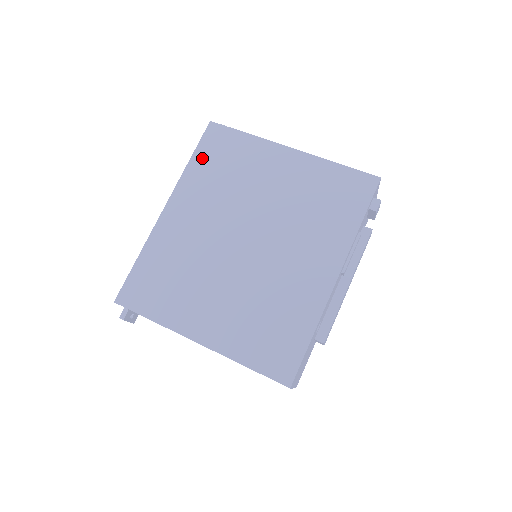
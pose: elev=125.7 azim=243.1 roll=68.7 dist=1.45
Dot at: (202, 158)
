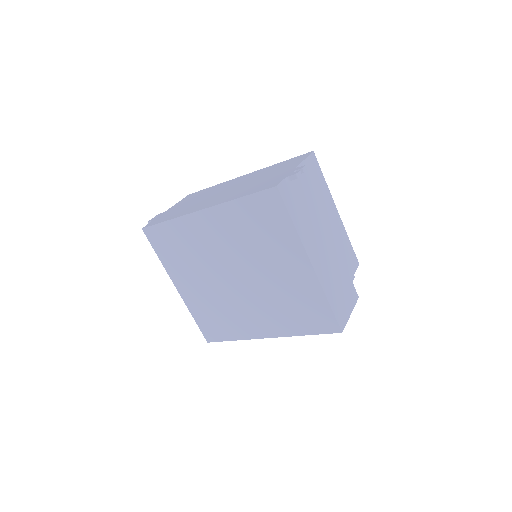
Dot at: (249, 206)
